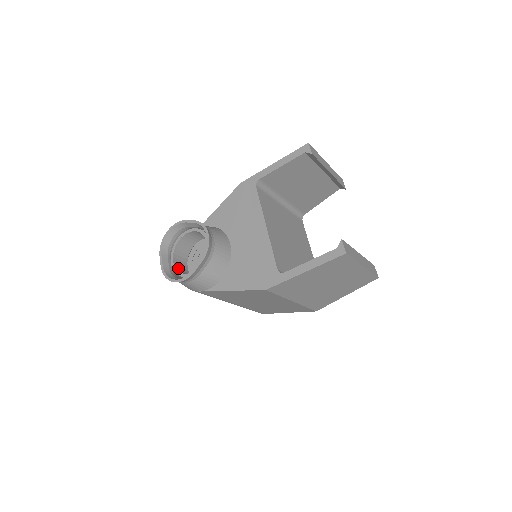
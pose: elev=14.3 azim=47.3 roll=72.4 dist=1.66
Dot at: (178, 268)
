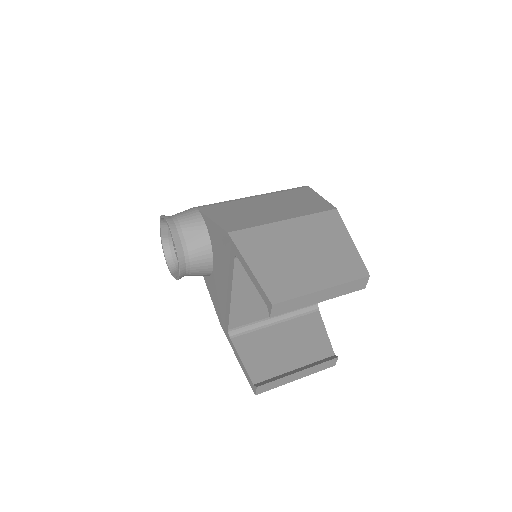
Dot at: occluded
